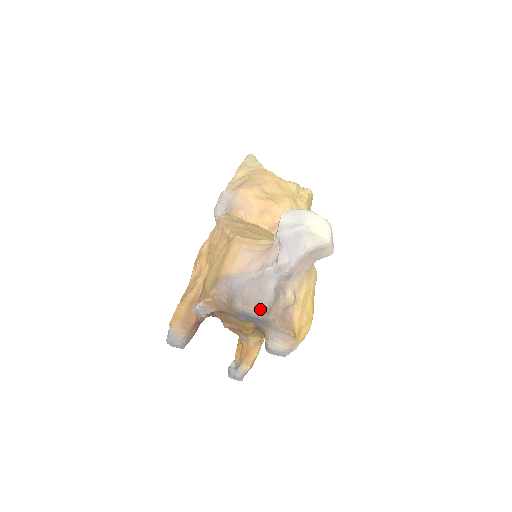
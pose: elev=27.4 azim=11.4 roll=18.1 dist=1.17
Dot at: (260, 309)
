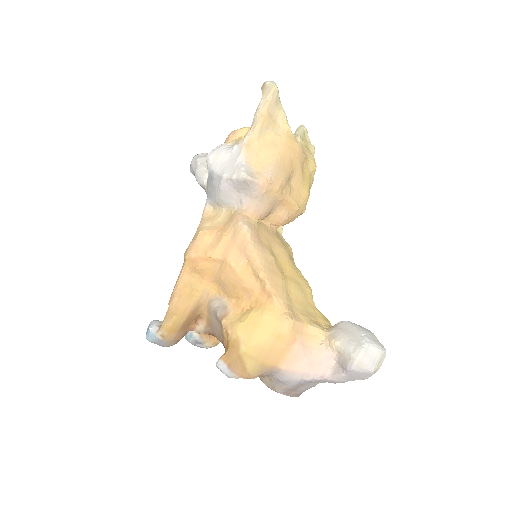
Dot at: (296, 396)
